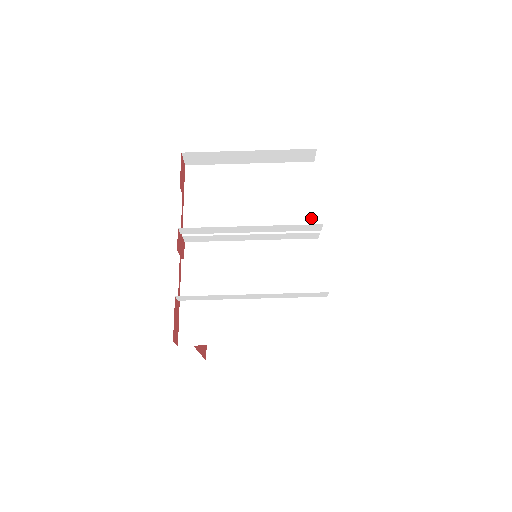
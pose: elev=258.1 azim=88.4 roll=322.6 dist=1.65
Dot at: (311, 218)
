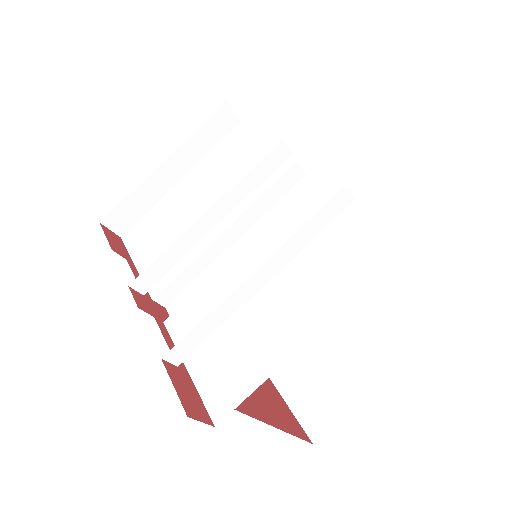
Dot at: occluded
